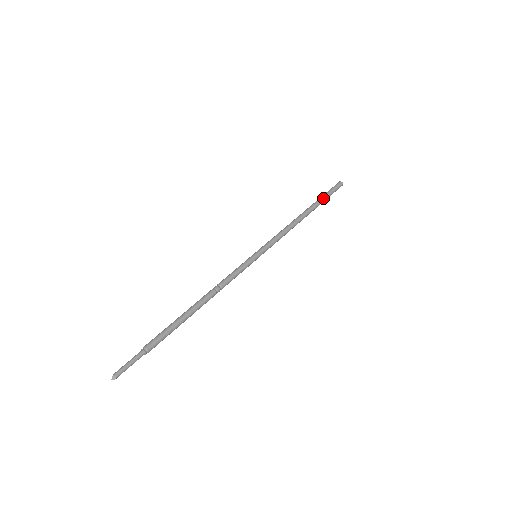
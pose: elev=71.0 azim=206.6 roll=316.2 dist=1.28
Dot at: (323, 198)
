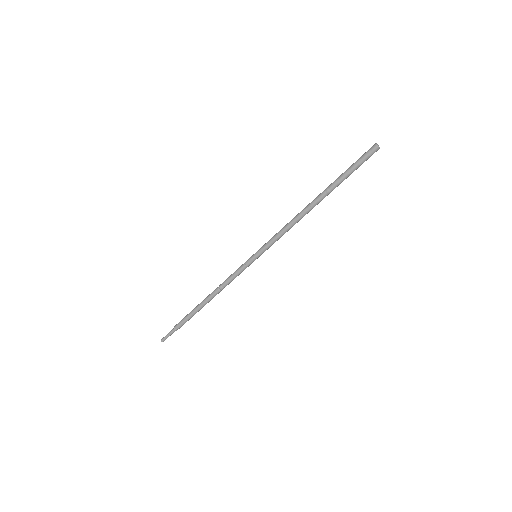
Dot at: (343, 179)
